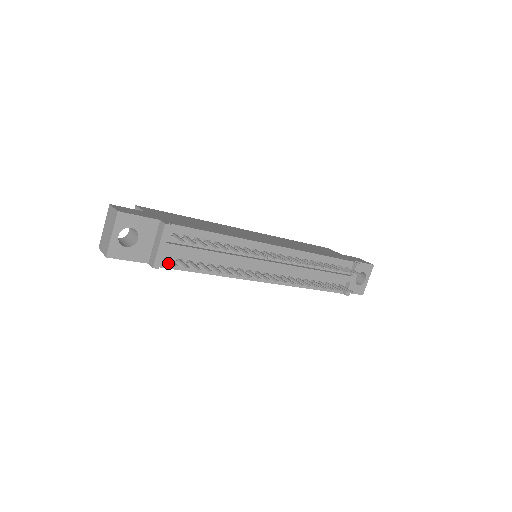
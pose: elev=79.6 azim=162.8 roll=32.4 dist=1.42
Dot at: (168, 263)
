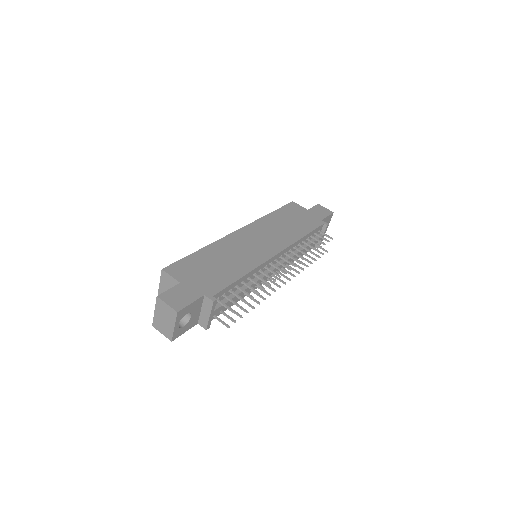
Dot at: (212, 317)
